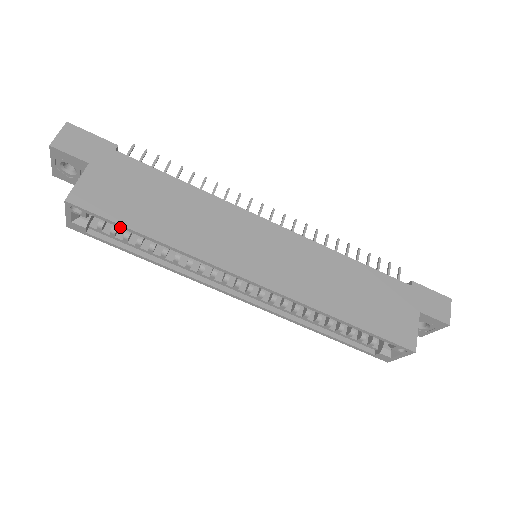
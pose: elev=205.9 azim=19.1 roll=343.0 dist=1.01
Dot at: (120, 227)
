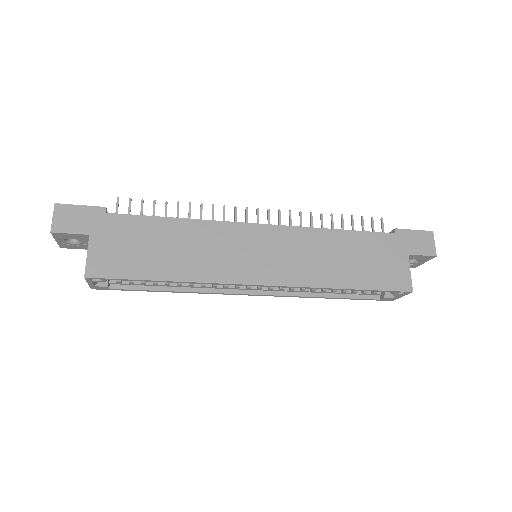
Dot at: occluded
